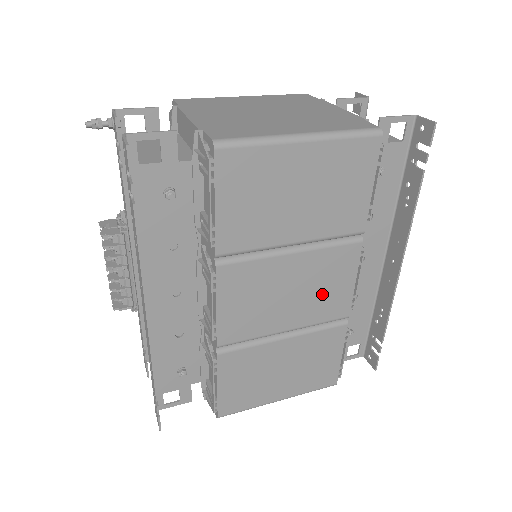
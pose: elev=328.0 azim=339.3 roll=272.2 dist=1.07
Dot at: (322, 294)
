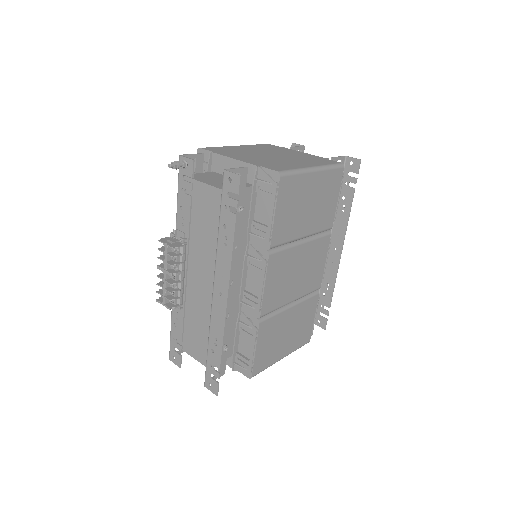
Dot at: (311, 272)
